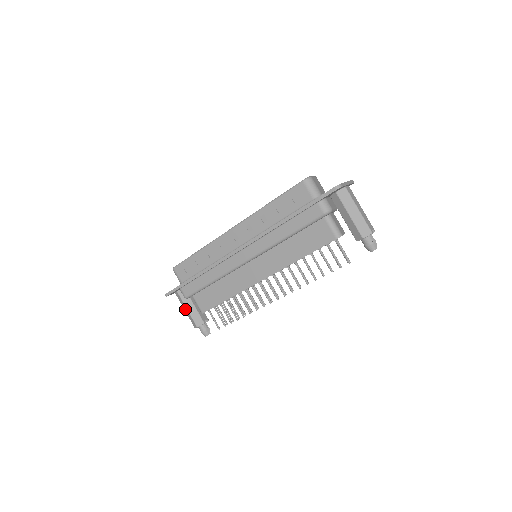
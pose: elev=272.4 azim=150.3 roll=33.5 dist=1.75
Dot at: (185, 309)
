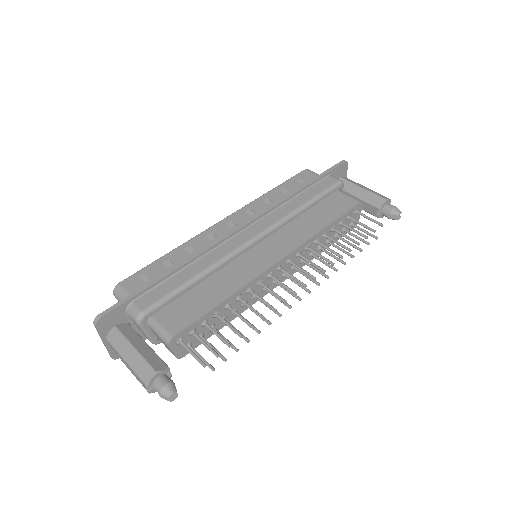
Dot at: (127, 353)
